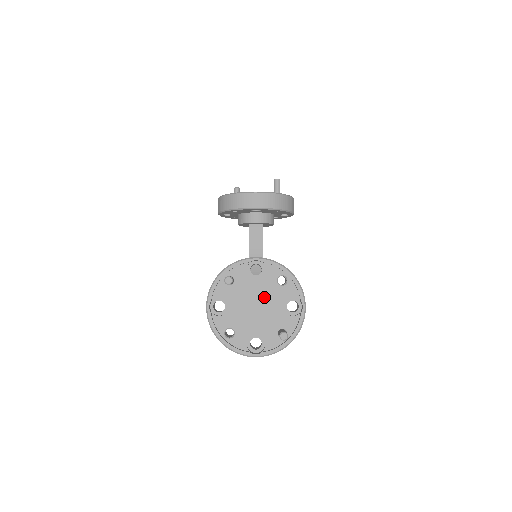
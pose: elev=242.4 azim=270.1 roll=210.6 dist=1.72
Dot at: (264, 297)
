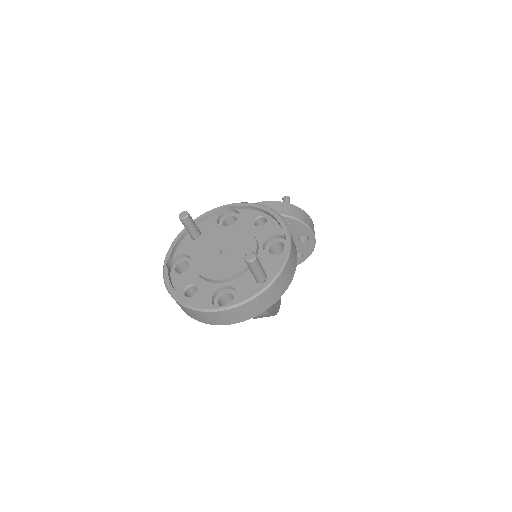
Dot at: (235, 239)
